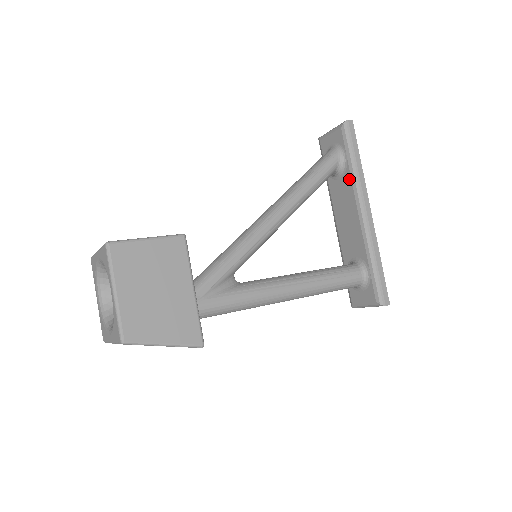
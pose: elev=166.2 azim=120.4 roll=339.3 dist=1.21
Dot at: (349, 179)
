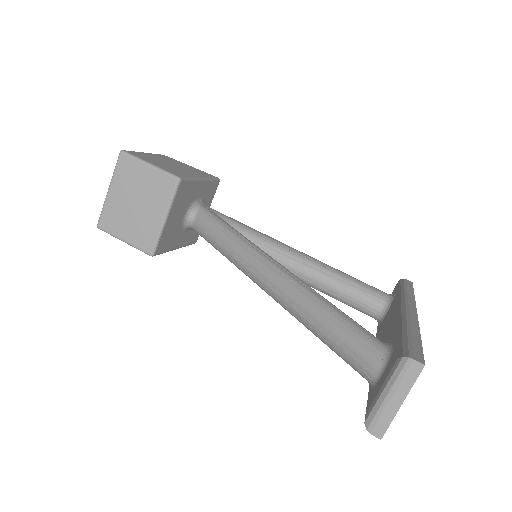
Dot at: occluded
